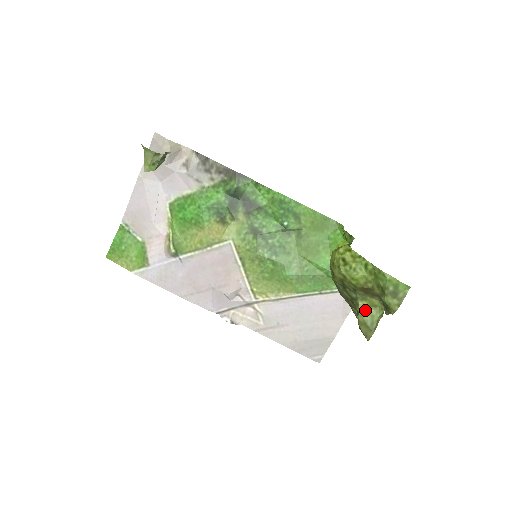
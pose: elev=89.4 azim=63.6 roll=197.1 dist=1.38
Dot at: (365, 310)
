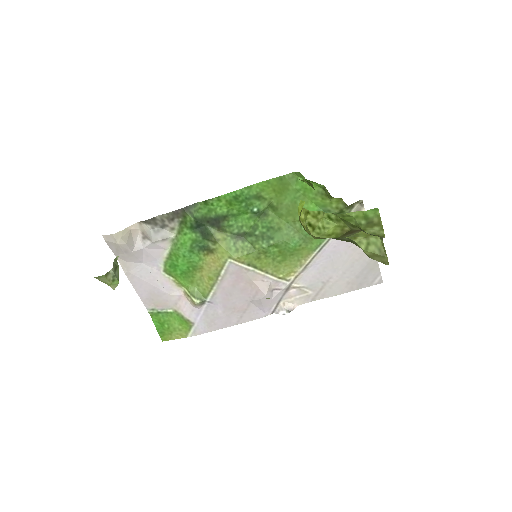
Dot at: (365, 244)
